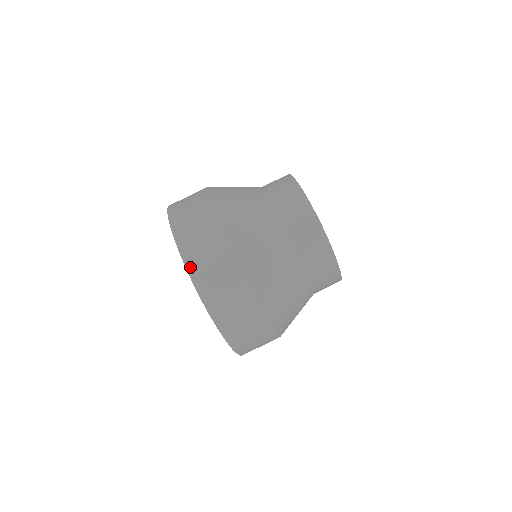
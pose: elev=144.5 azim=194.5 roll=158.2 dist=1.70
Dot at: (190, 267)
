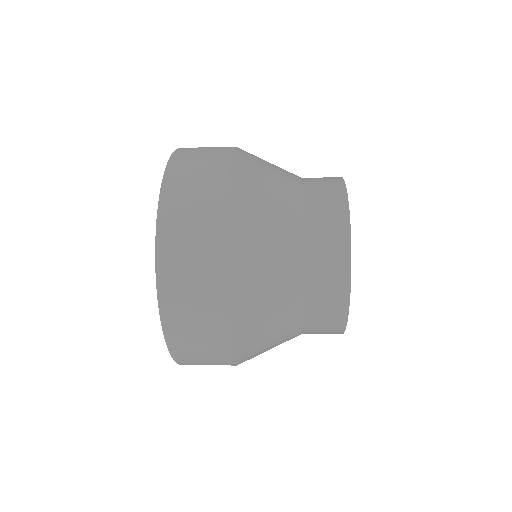
Dot at: (164, 310)
